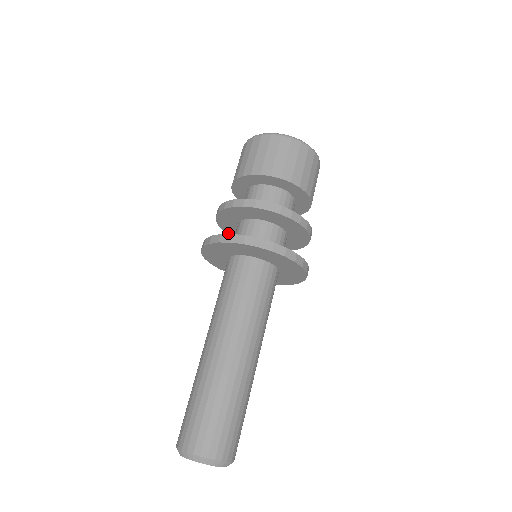
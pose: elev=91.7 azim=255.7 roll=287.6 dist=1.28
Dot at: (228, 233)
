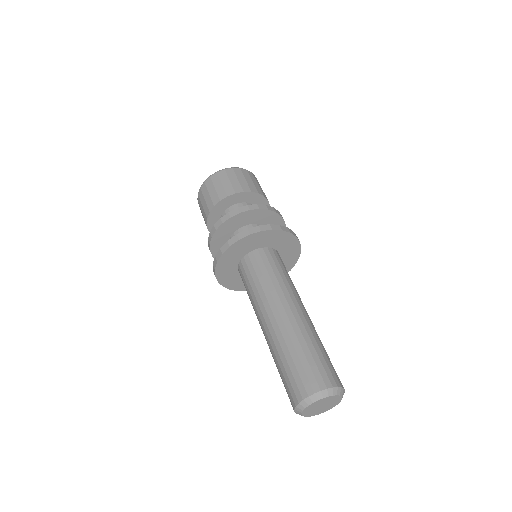
Dot at: occluded
